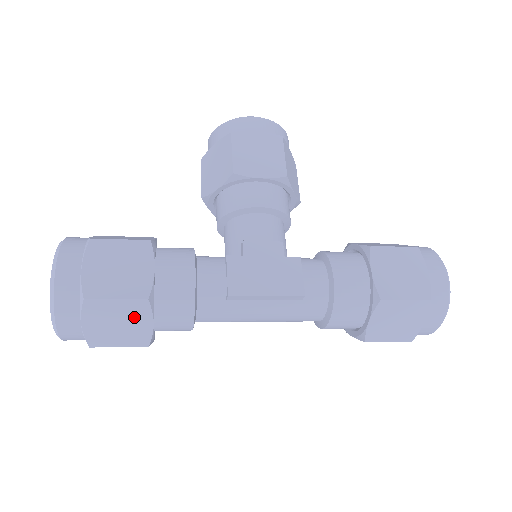
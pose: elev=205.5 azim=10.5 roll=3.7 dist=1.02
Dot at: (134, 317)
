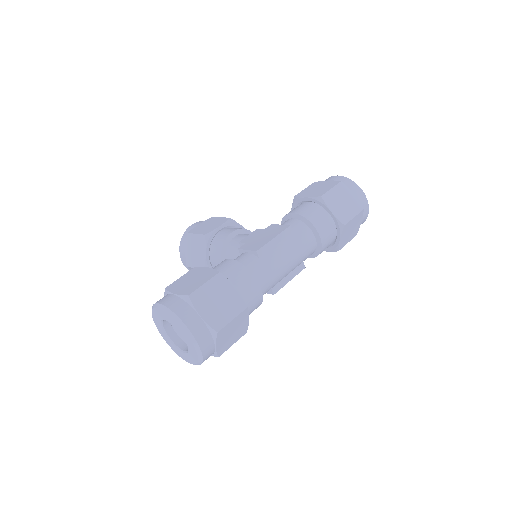
Dot at: (222, 290)
